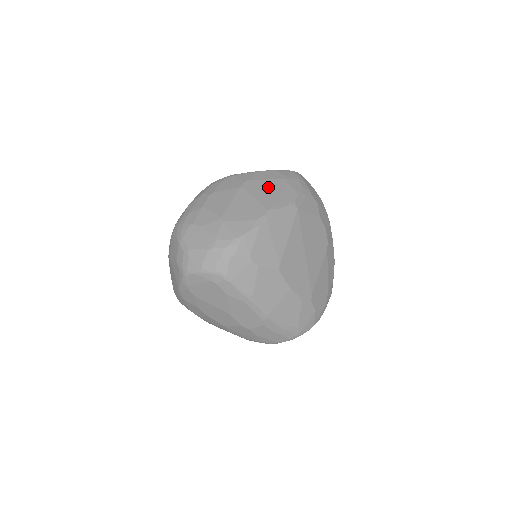
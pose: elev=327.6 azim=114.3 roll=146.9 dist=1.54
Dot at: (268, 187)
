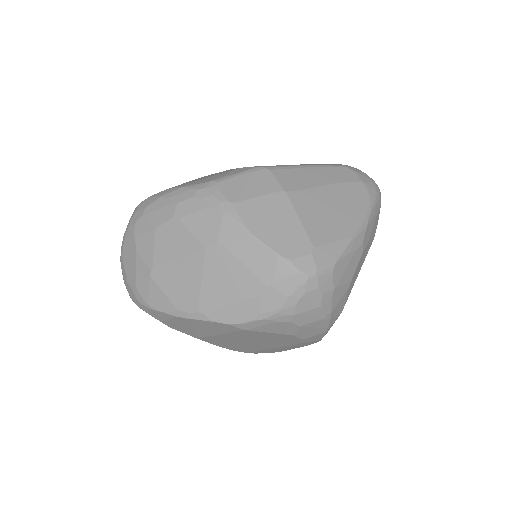
Dot at: (232, 279)
